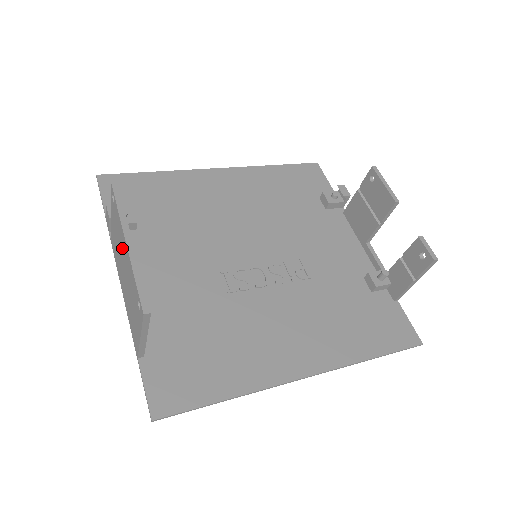
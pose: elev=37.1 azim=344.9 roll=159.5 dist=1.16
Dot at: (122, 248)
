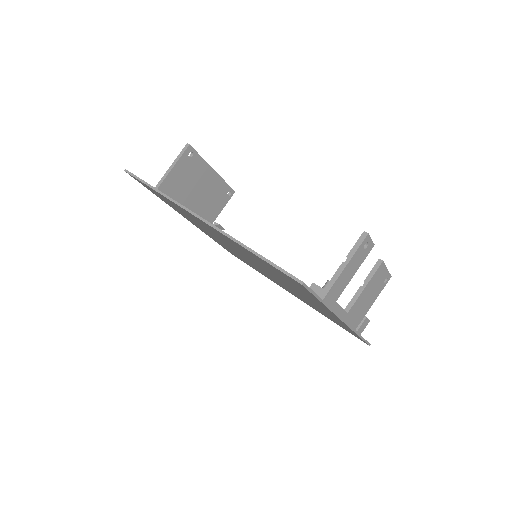
Dot at: (207, 185)
